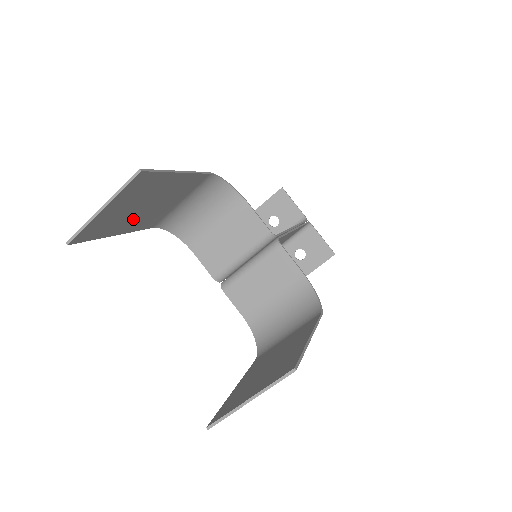
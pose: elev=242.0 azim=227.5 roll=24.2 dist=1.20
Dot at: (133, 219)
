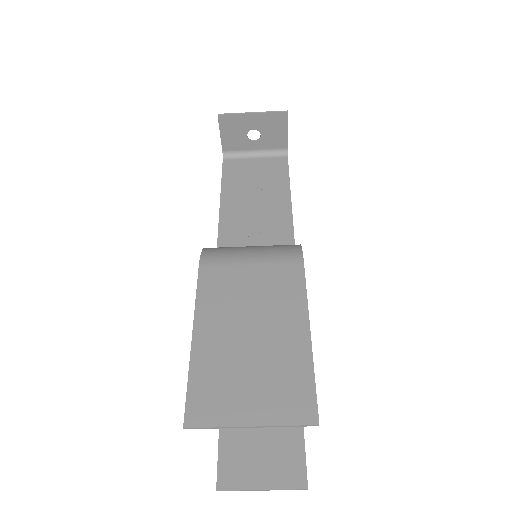
Dot at: (223, 336)
